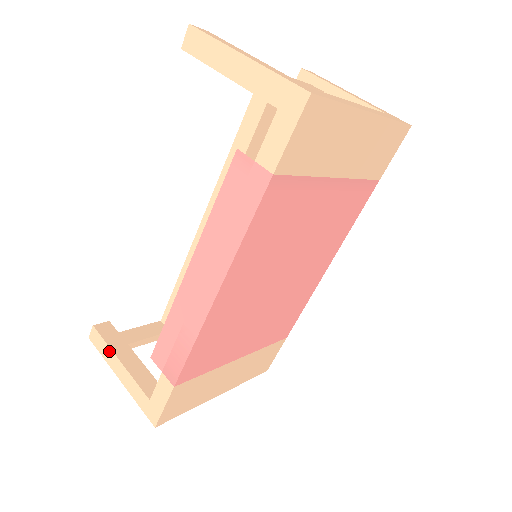
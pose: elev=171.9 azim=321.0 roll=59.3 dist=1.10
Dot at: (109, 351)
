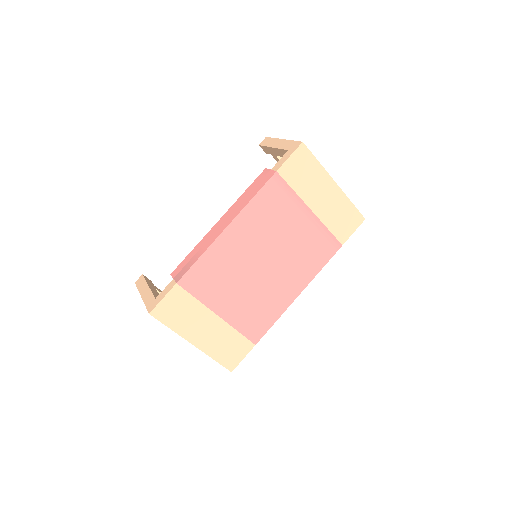
Dot at: (145, 283)
